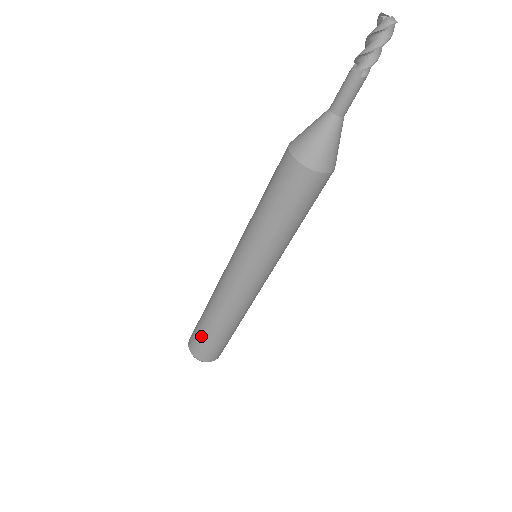
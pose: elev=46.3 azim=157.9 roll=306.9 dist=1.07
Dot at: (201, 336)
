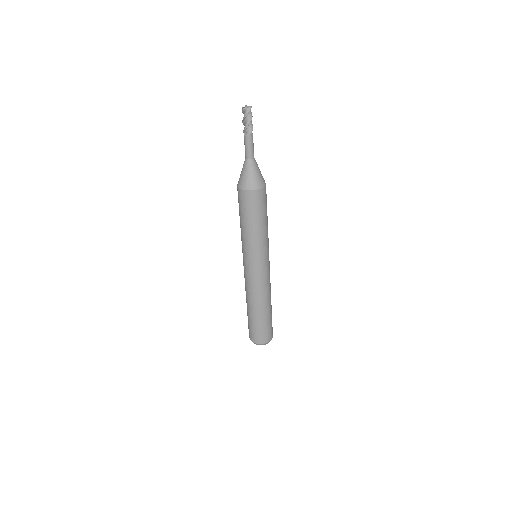
Dot at: (259, 327)
